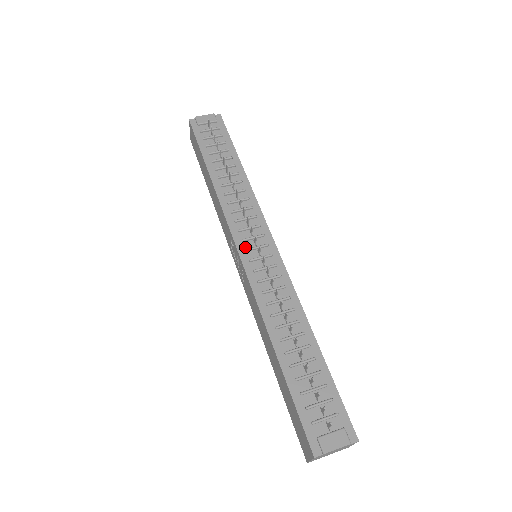
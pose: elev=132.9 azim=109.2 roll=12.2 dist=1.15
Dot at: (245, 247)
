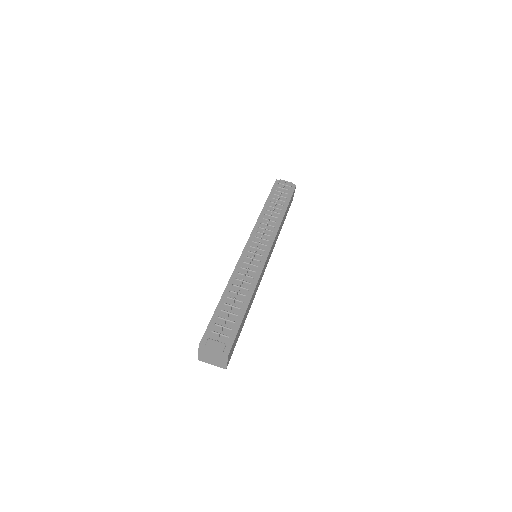
Dot at: (251, 245)
